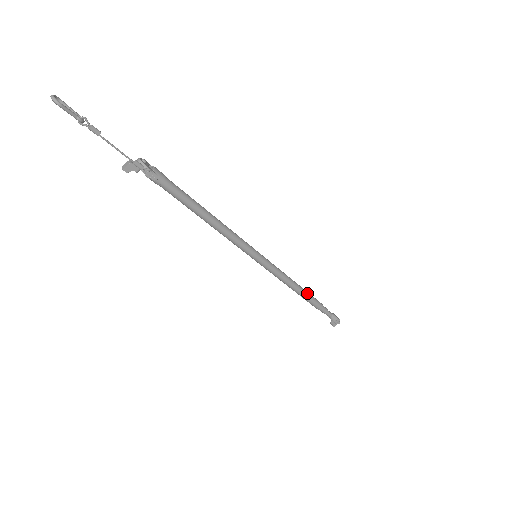
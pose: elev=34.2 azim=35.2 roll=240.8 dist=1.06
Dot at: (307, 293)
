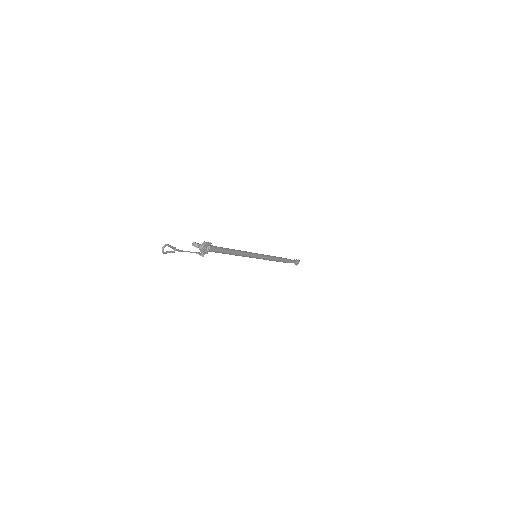
Dot at: (282, 261)
